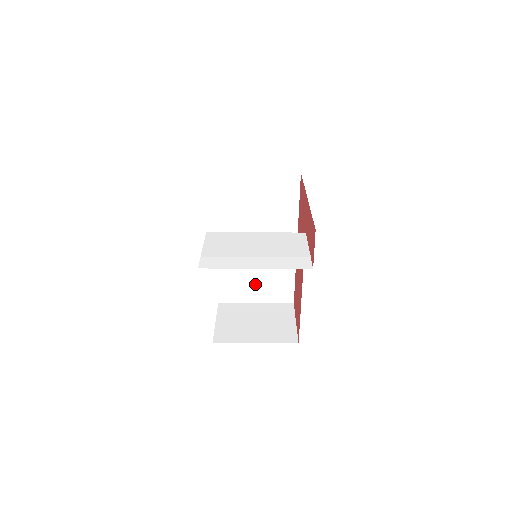
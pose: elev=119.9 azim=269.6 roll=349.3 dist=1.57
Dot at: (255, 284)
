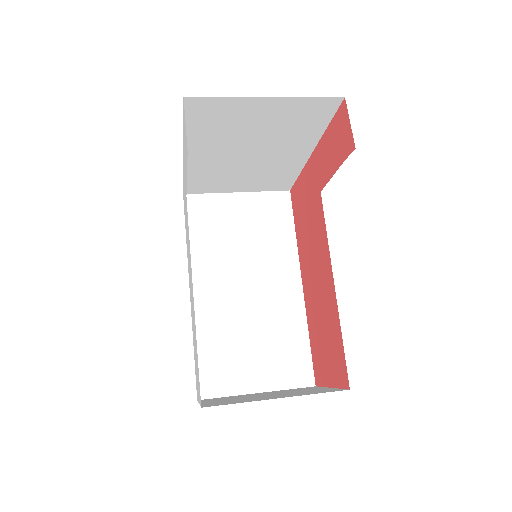
Dot at: (253, 357)
